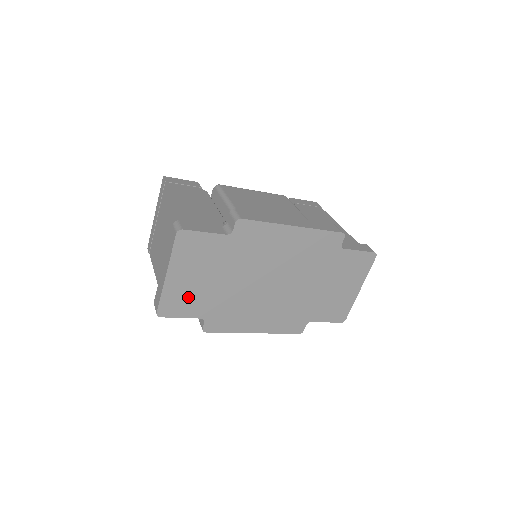
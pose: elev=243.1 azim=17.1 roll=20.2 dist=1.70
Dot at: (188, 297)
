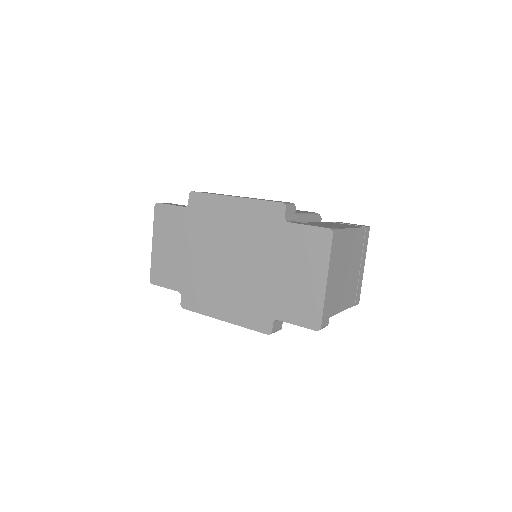
Dot at: (167, 267)
